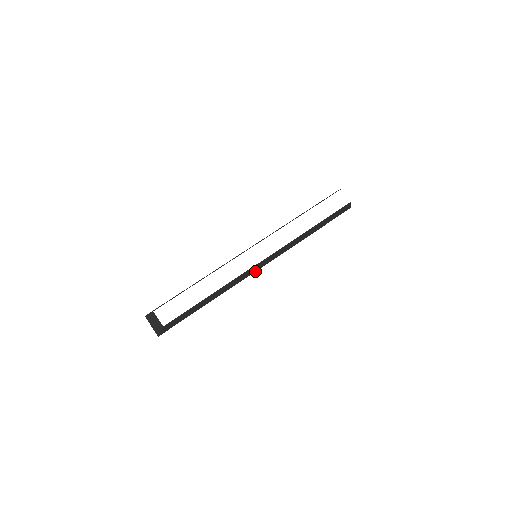
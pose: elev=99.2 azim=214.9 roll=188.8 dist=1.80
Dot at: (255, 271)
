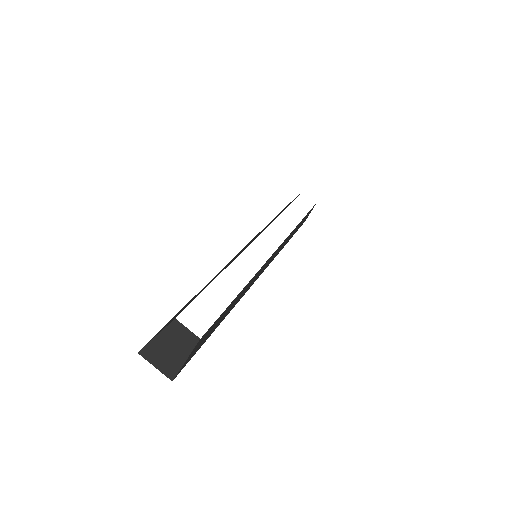
Dot at: (255, 280)
